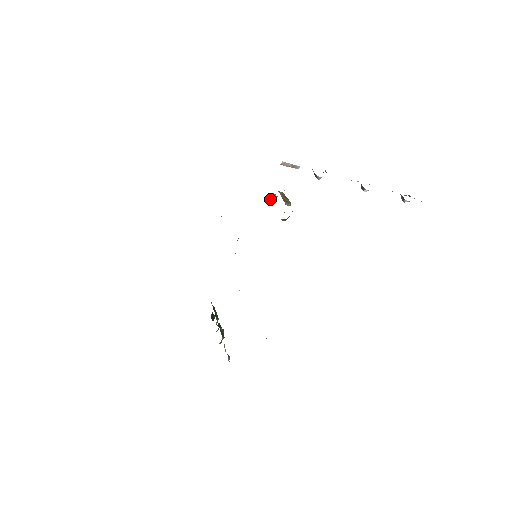
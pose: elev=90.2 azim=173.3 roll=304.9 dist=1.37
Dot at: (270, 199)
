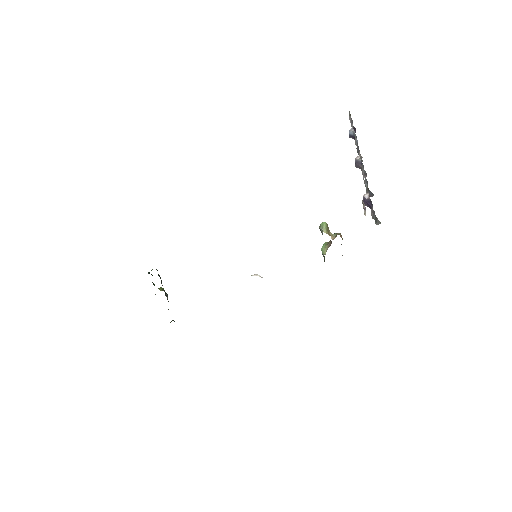
Dot at: occluded
